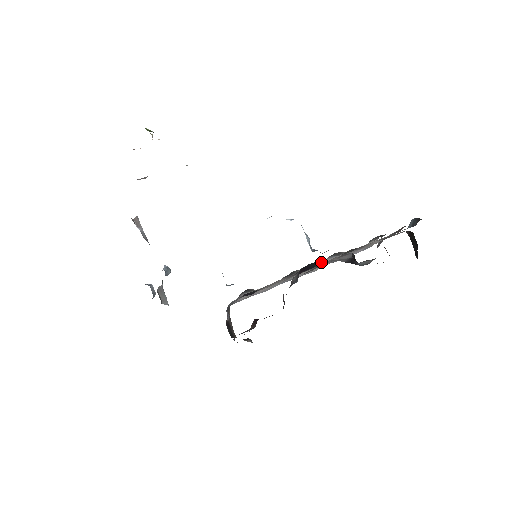
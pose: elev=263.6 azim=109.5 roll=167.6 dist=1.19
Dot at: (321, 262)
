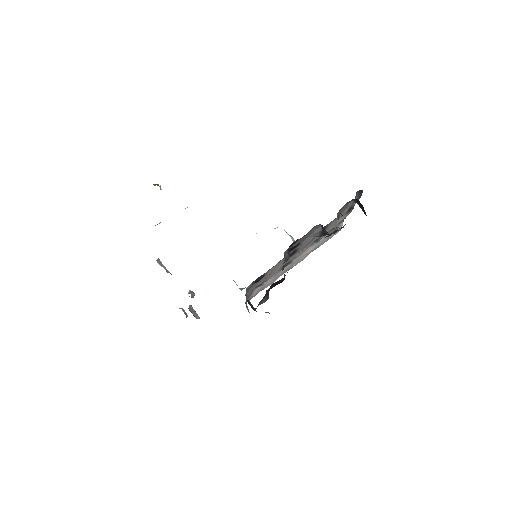
Dot at: (306, 250)
